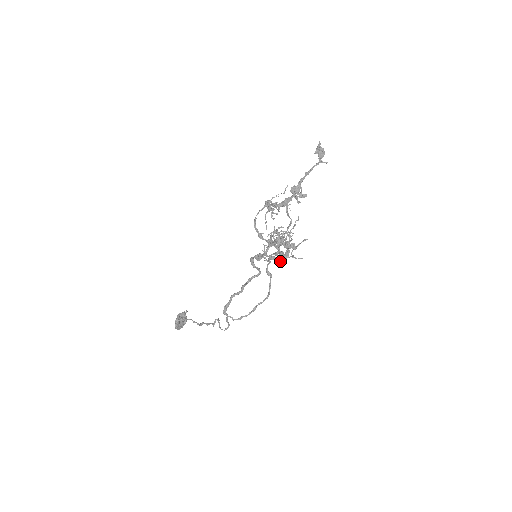
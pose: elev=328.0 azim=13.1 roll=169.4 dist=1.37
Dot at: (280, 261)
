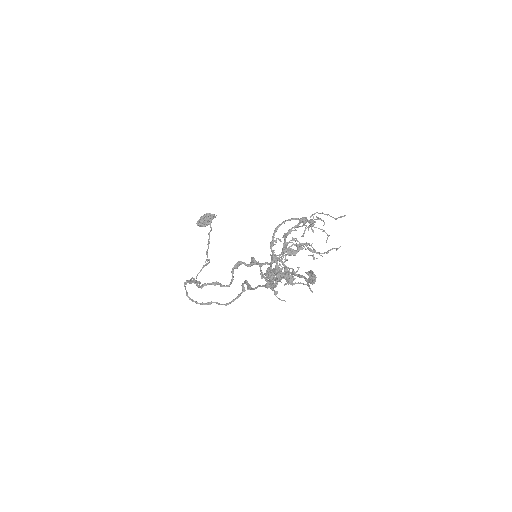
Dot at: occluded
